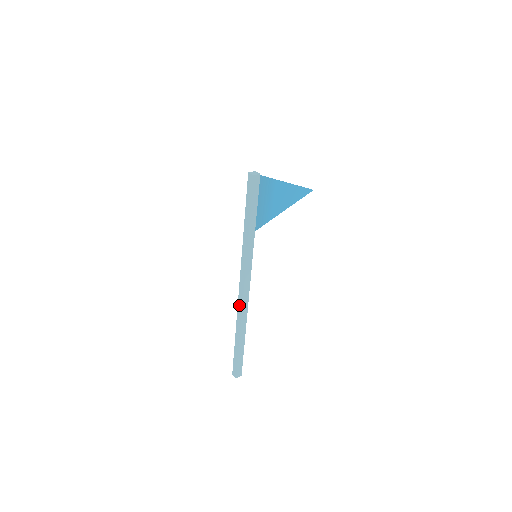
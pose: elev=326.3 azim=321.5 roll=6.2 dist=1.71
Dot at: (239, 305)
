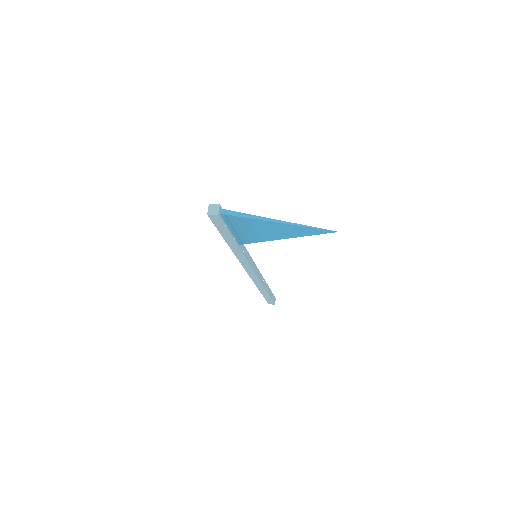
Dot at: occluded
